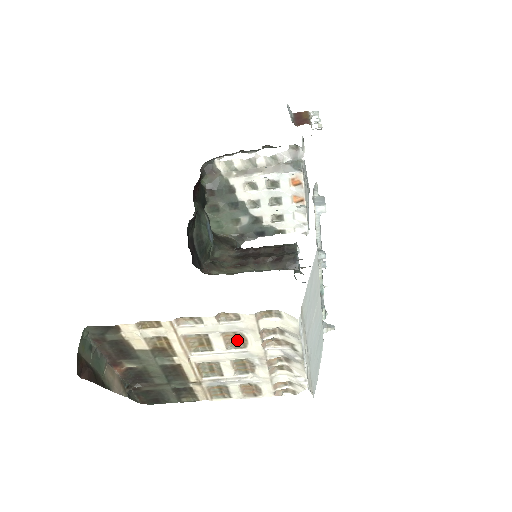
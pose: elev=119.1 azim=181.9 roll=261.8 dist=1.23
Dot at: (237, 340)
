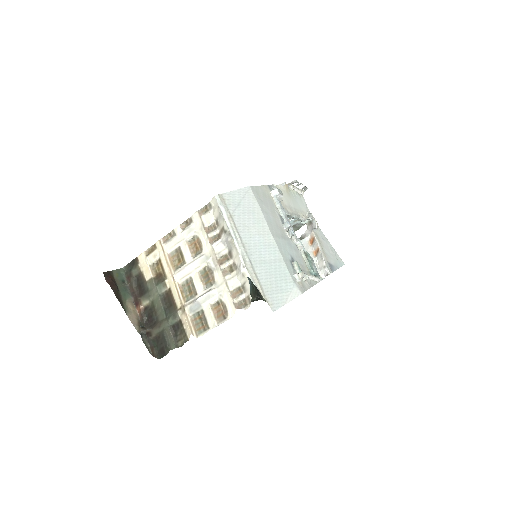
Dot at: (197, 247)
